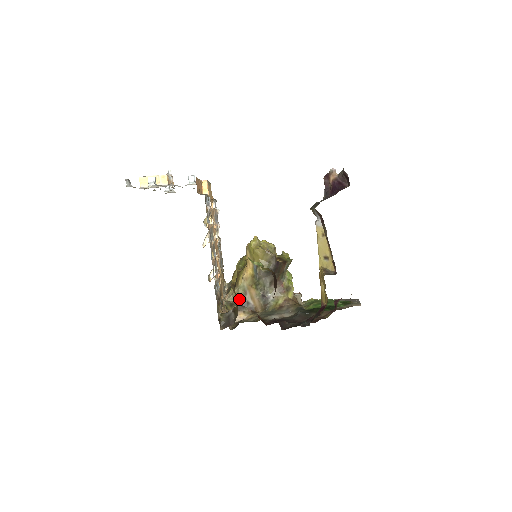
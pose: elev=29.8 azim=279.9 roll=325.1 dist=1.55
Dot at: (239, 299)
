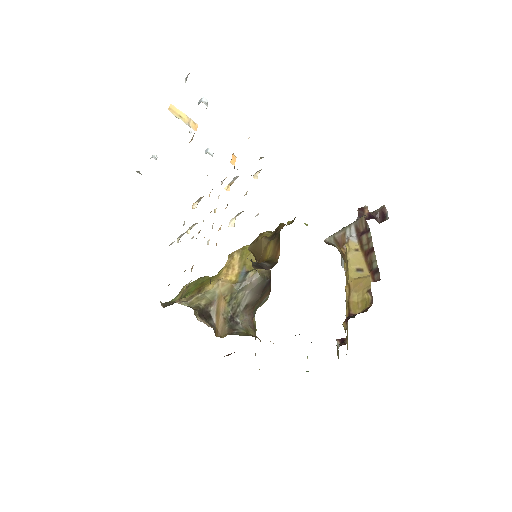
Dot at: (202, 306)
